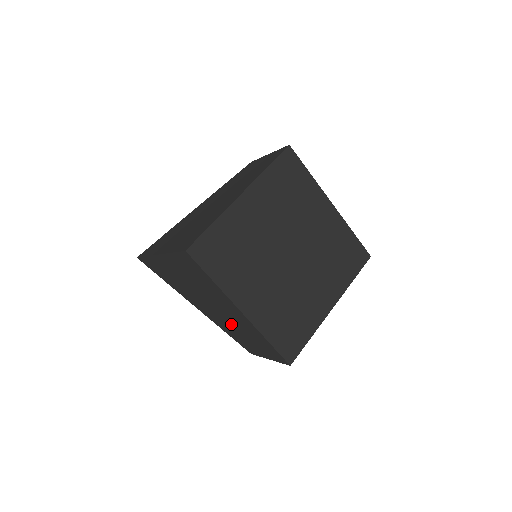
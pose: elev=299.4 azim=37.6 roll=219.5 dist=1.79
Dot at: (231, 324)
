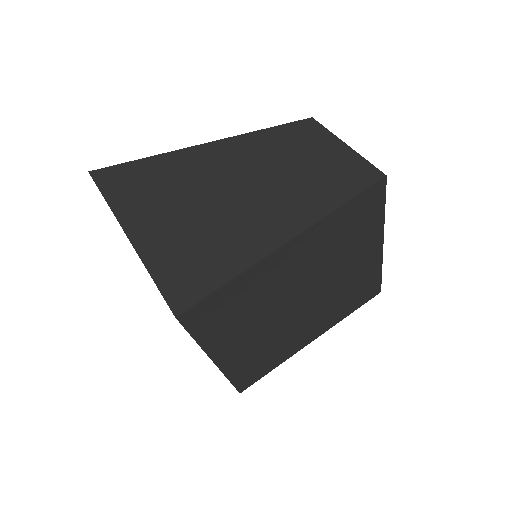
Dot at: occluded
